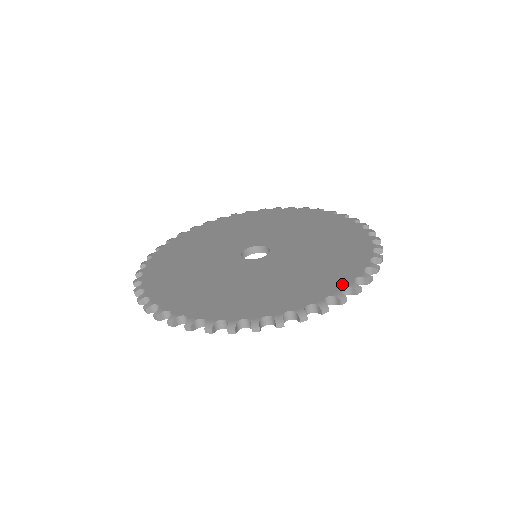
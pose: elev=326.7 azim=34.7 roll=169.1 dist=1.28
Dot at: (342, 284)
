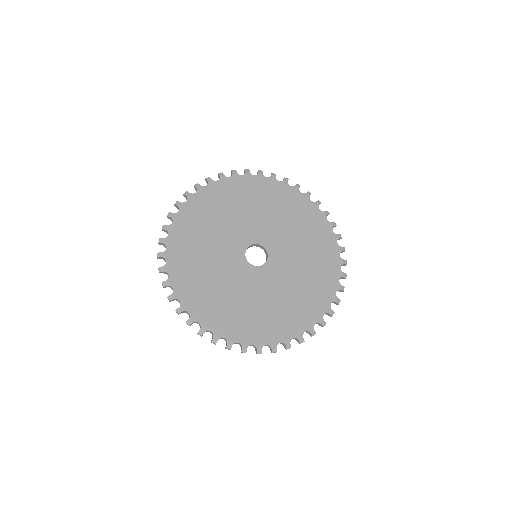
Dot at: (283, 339)
